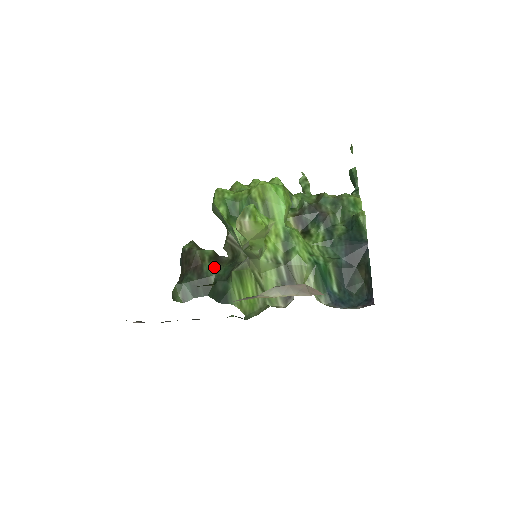
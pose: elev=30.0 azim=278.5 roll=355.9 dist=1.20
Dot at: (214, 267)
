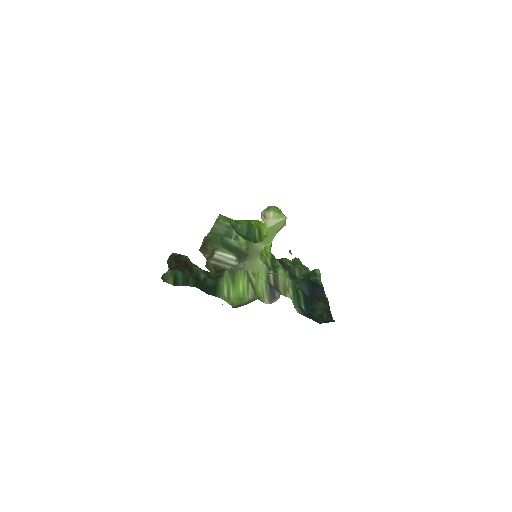
Dot at: (202, 271)
